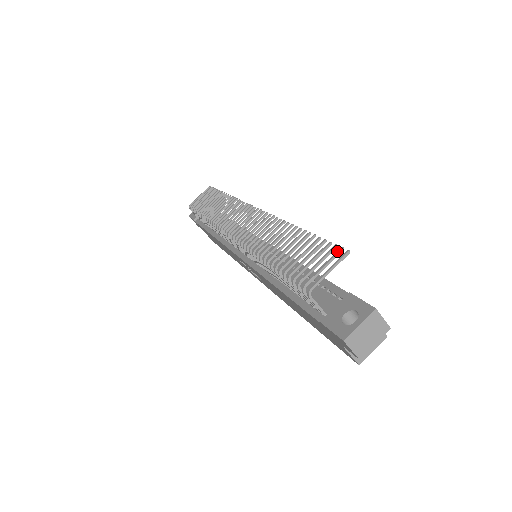
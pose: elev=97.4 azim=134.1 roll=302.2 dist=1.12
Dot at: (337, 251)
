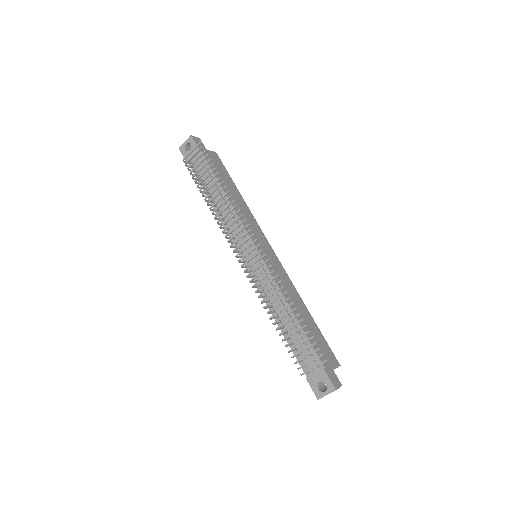
Dot at: (319, 356)
